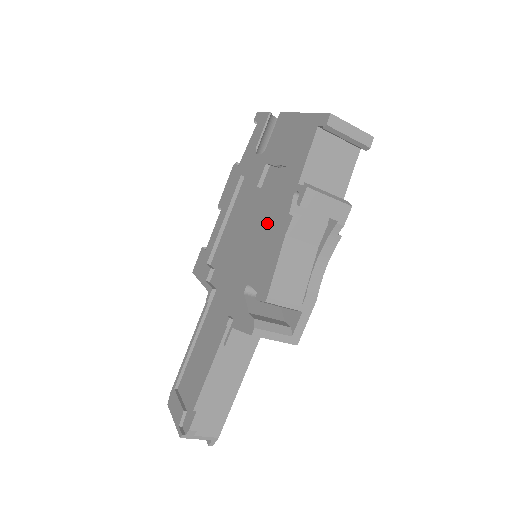
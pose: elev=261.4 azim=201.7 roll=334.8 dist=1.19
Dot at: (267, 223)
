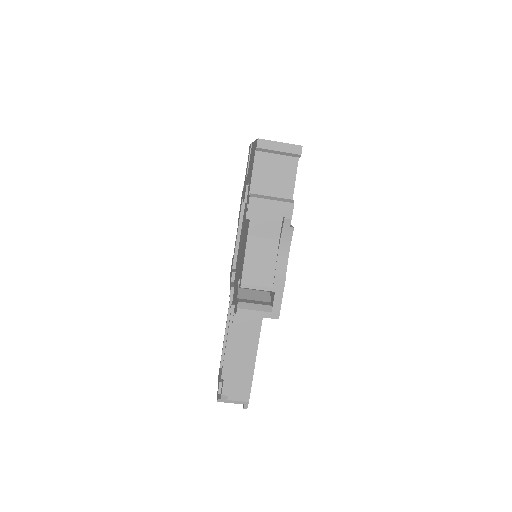
Dot at: occluded
